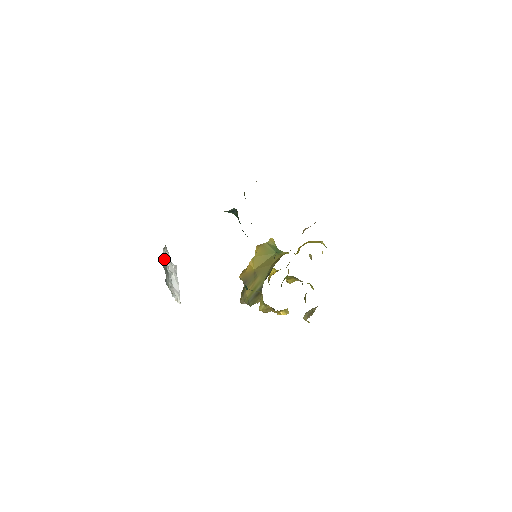
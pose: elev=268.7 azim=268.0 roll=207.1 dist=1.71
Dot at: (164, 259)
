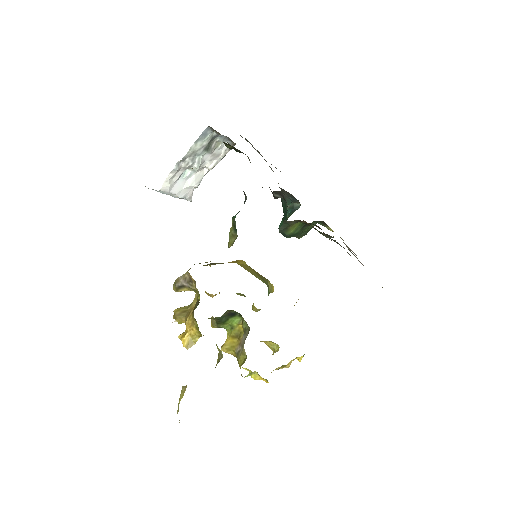
Dot at: (218, 145)
